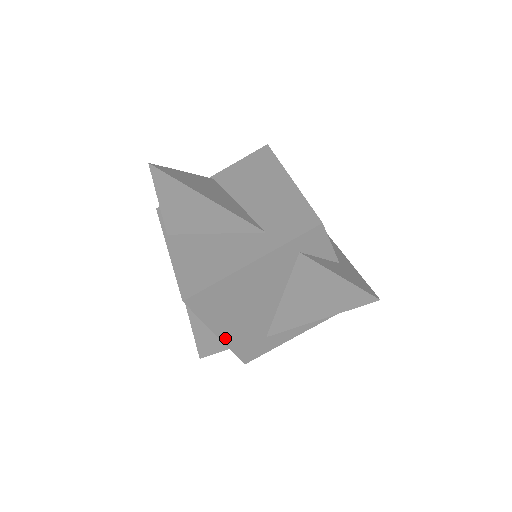
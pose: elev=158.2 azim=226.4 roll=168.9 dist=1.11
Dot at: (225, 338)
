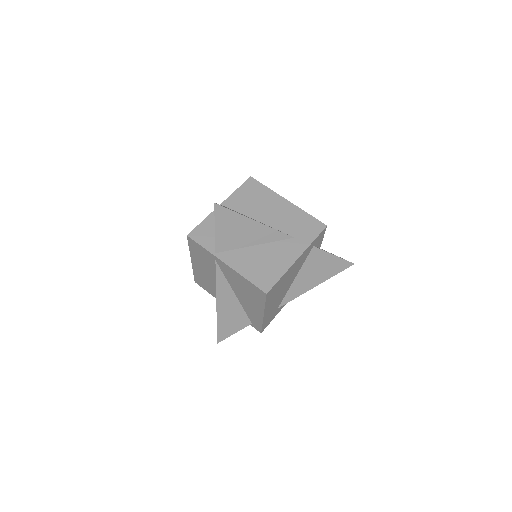
Dot at: (265, 316)
